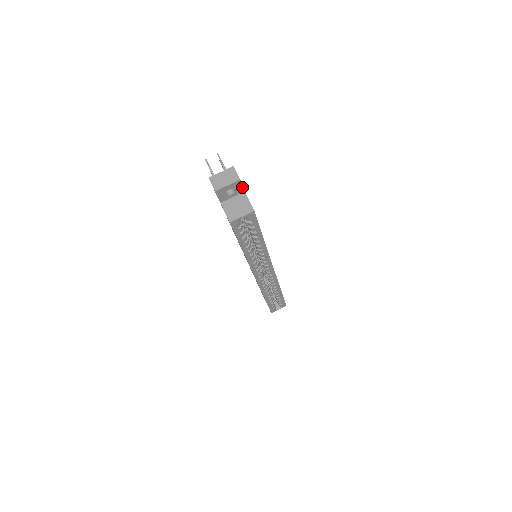
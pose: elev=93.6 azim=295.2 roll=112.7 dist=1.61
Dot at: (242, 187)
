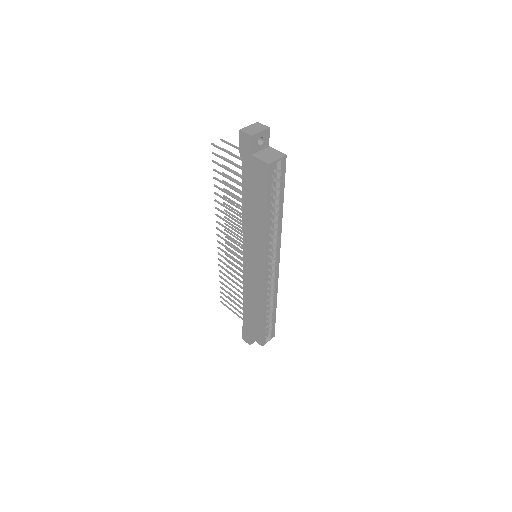
Dot at: occluded
